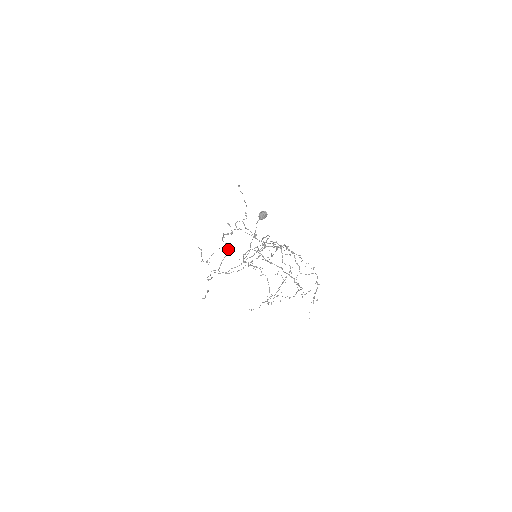
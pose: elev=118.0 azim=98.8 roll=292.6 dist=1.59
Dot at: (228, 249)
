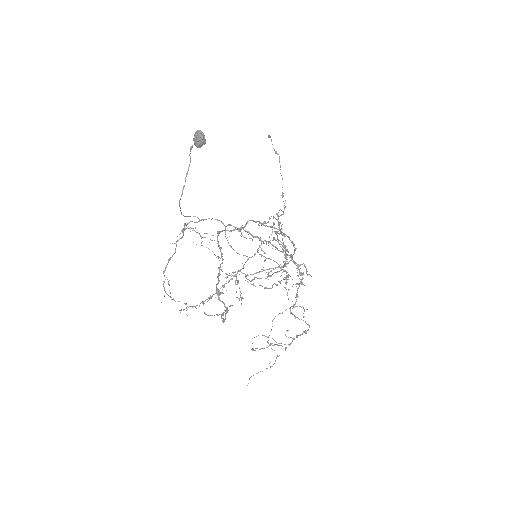
Dot at: (285, 262)
